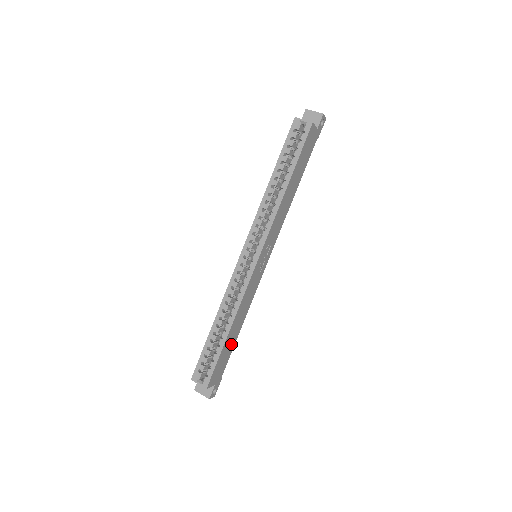
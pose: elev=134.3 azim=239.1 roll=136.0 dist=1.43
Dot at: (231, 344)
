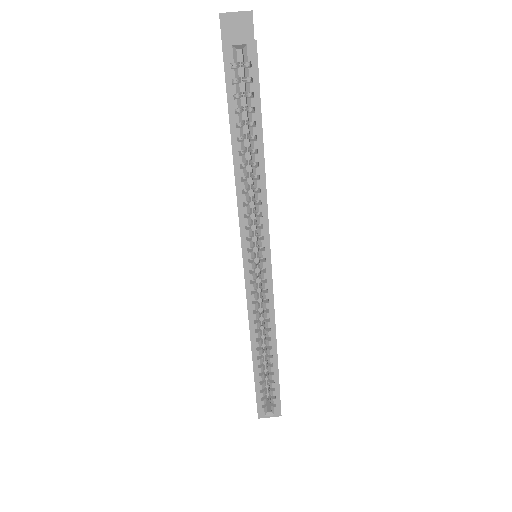
Dot at: occluded
